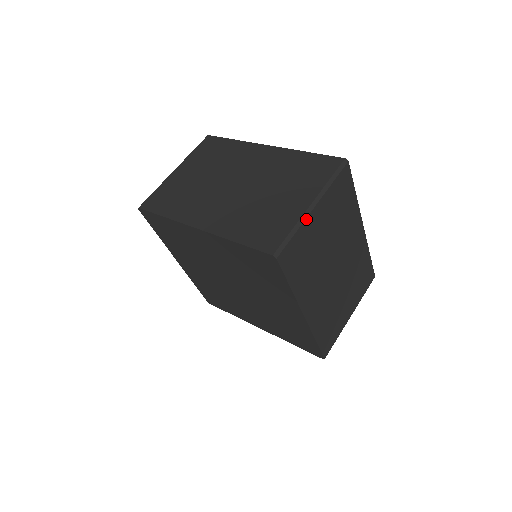
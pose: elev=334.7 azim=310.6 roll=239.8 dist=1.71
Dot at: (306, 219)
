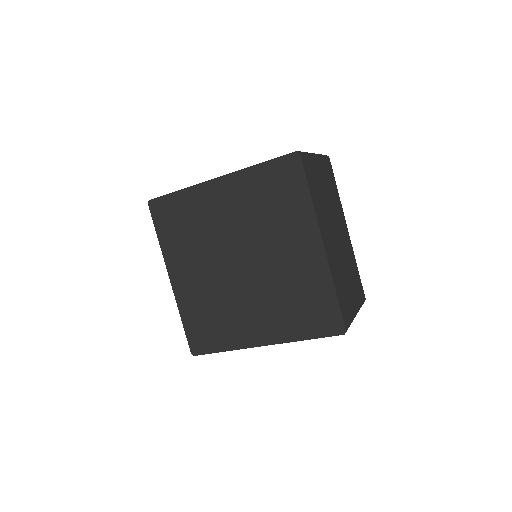
Dot at: (313, 155)
